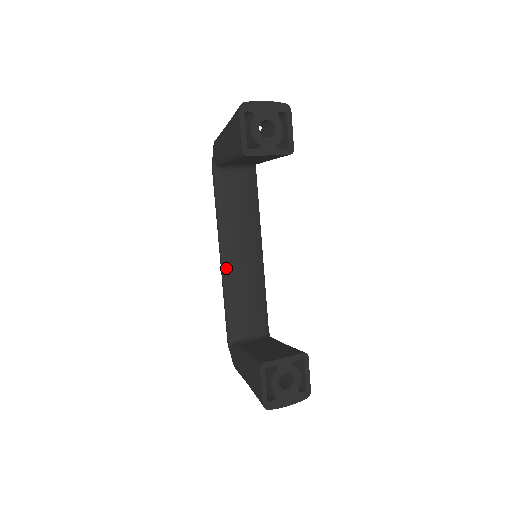
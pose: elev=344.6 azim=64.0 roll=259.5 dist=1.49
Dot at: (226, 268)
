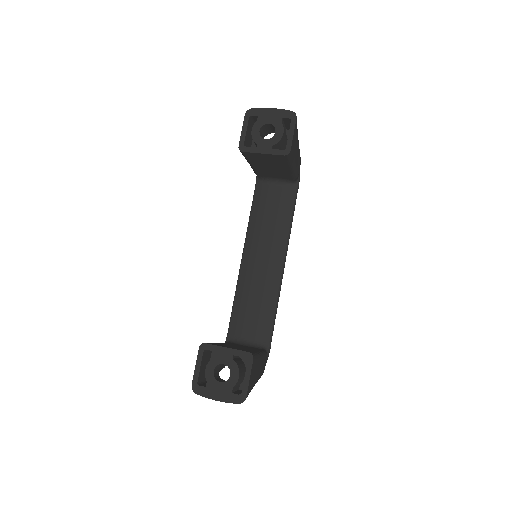
Dot at: (243, 269)
